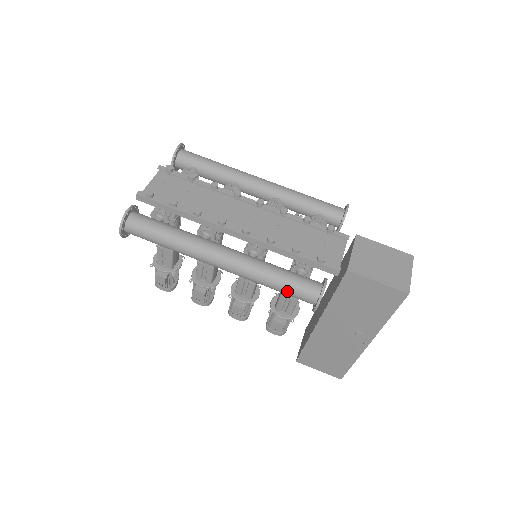
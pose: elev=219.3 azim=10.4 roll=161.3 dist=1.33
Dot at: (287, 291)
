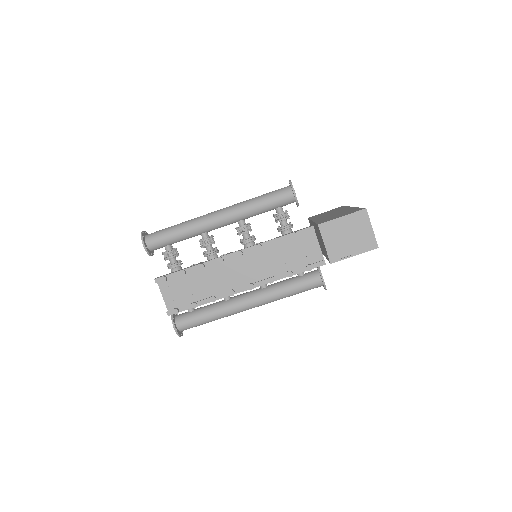
Dot at: (301, 292)
